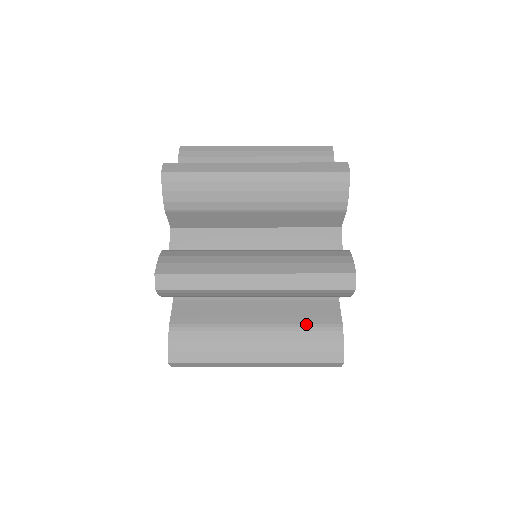
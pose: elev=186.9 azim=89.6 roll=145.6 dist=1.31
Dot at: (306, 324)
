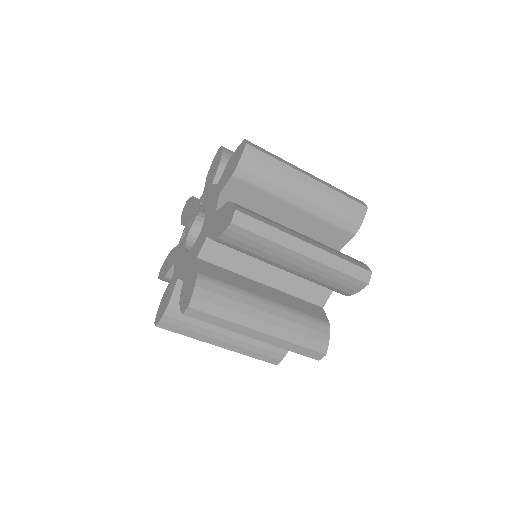
Dot at: (305, 313)
